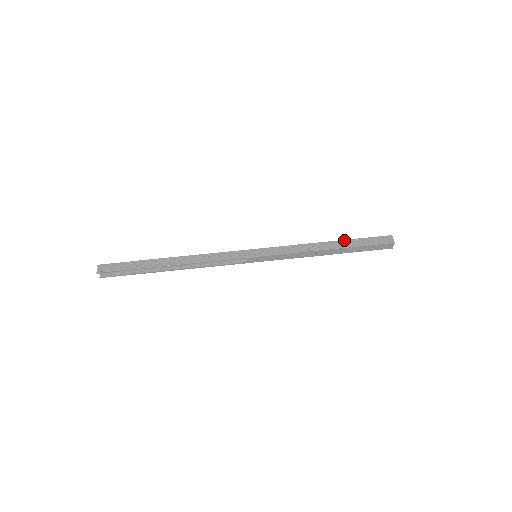
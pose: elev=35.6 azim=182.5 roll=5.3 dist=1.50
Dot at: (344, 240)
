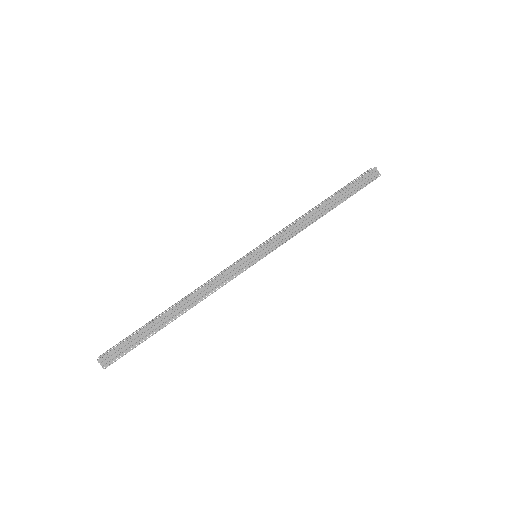
Dot at: (335, 196)
